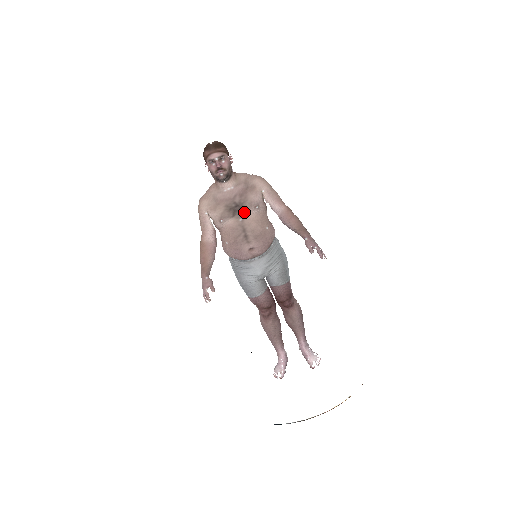
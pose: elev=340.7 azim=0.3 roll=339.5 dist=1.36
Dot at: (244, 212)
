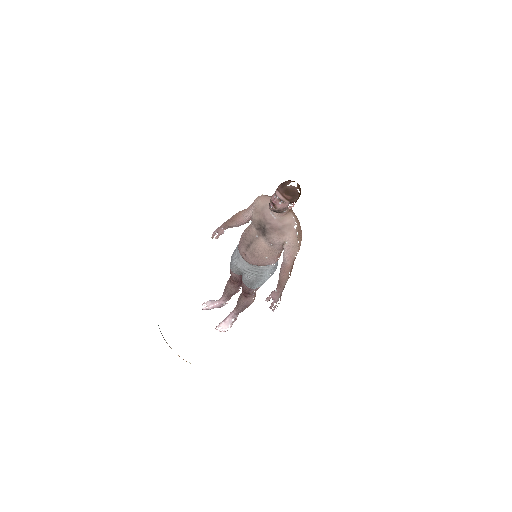
Dot at: (263, 236)
